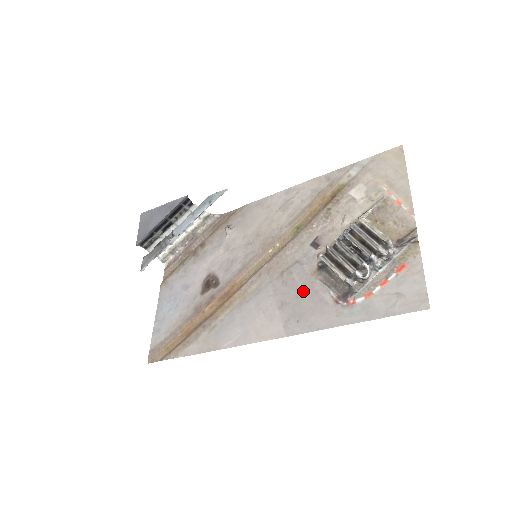
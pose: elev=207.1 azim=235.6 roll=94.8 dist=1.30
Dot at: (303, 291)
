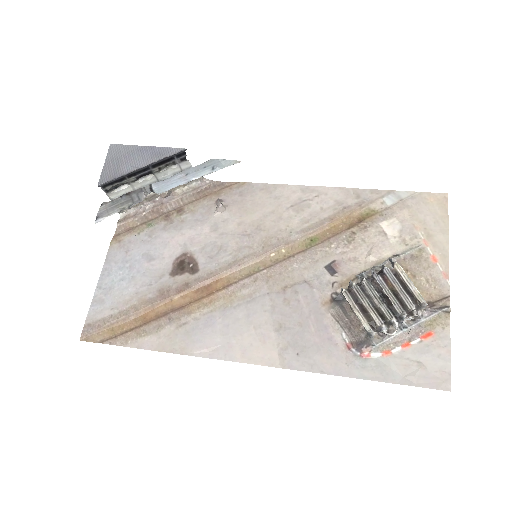
Dot at: (309, 320)
